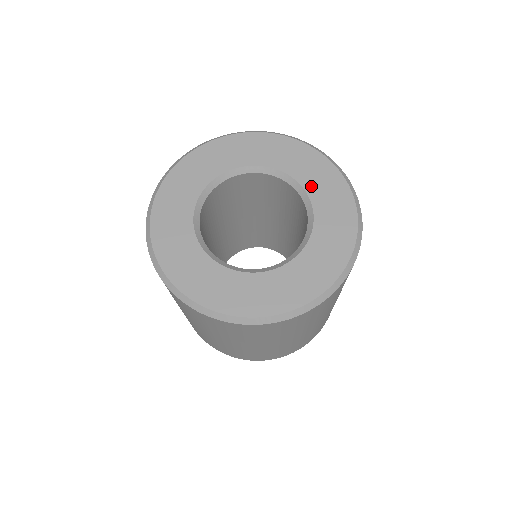
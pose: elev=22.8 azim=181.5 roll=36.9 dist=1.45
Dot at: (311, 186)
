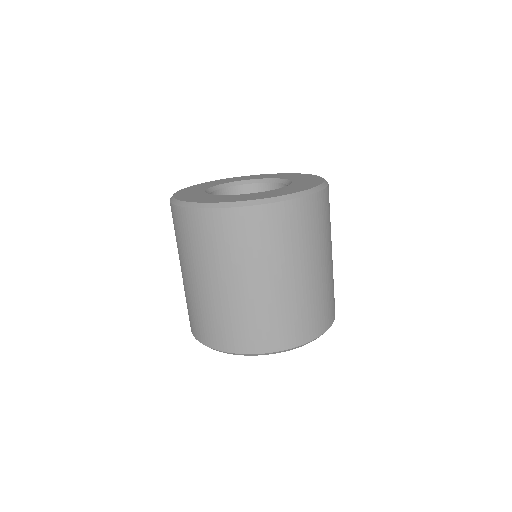
Dot at: (268, 177)
